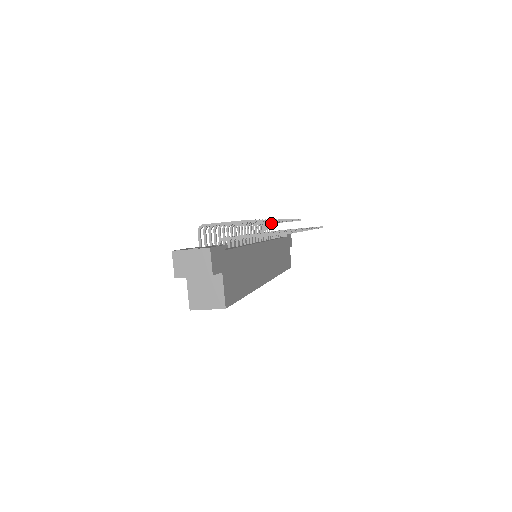
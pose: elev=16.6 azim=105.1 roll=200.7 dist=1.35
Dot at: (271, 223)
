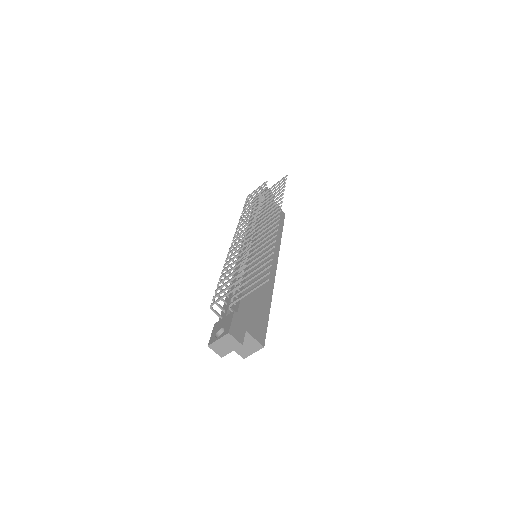
Dot at: (247, 198)
